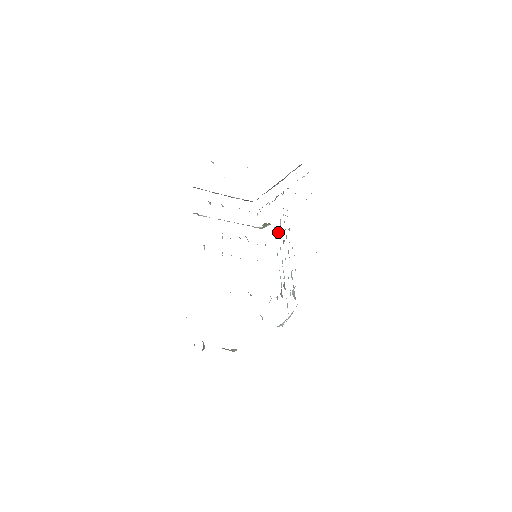
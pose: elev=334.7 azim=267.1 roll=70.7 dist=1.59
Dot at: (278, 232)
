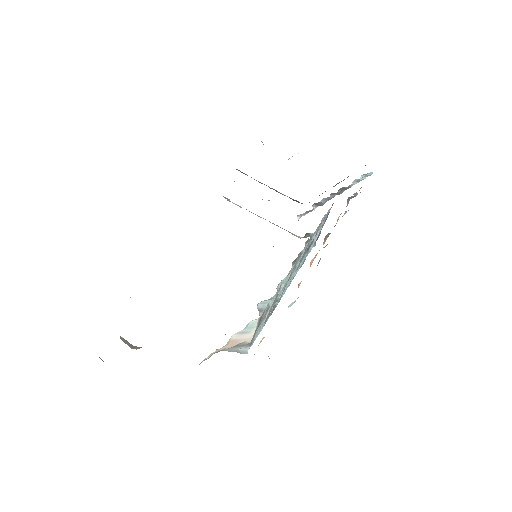
Dot at: occluded
